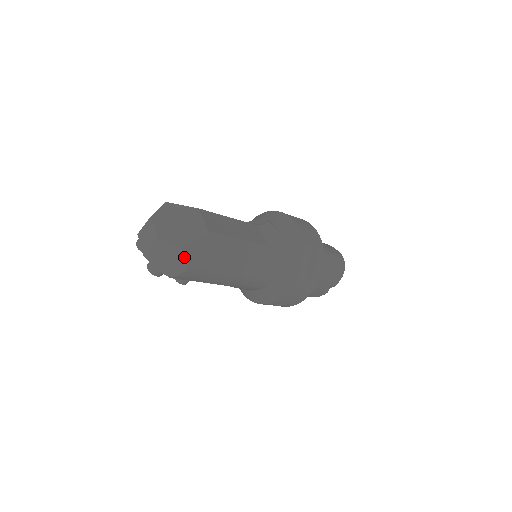
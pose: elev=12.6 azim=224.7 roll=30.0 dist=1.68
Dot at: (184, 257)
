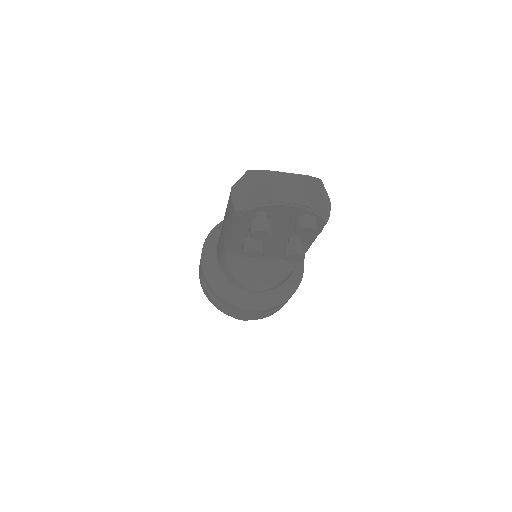
Dot at: (325, 189)
